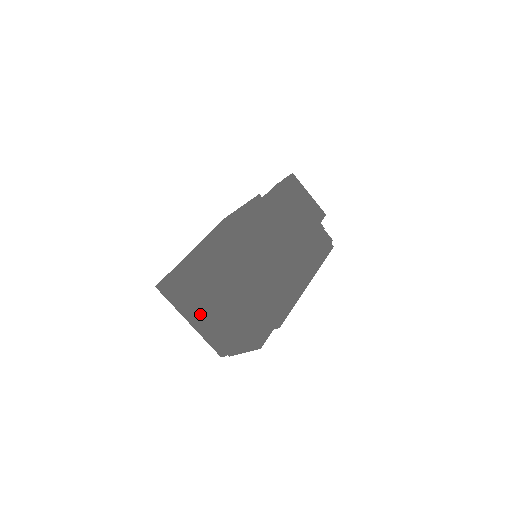
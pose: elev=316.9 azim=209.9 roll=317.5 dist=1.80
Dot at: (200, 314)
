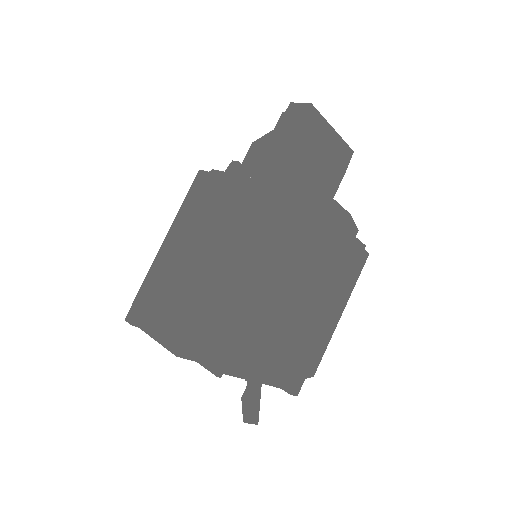
Dot at: occluded
